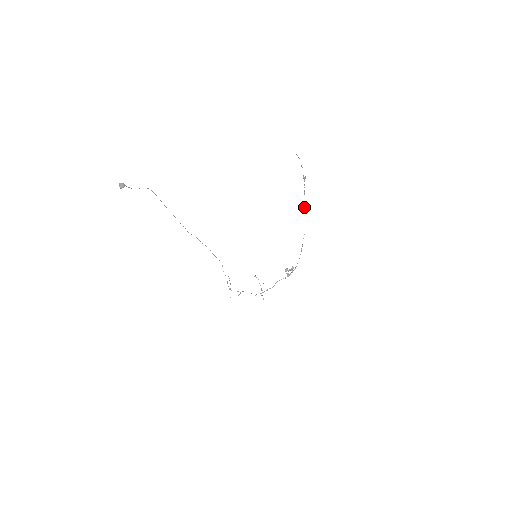
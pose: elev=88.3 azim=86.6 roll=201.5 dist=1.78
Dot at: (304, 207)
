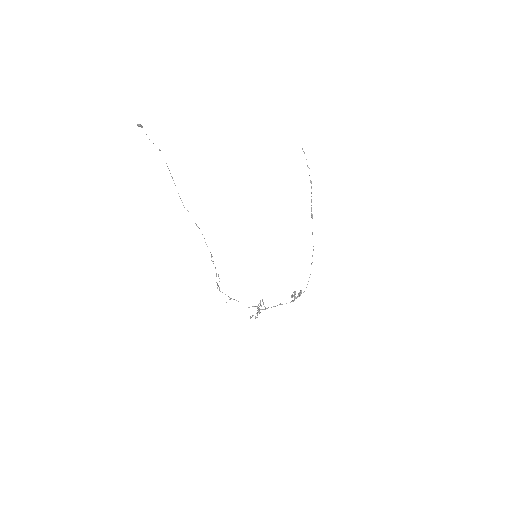
Dot at: (312, 216)
